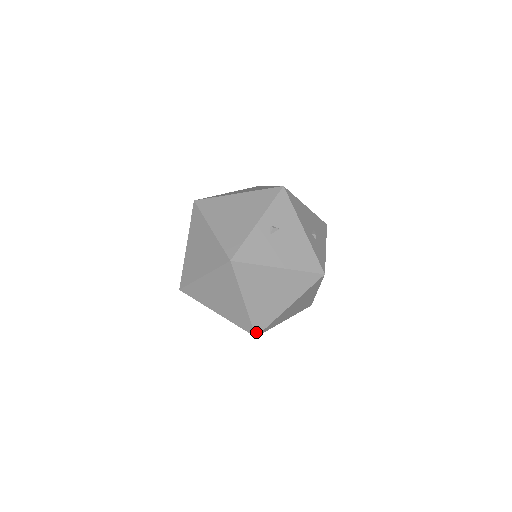
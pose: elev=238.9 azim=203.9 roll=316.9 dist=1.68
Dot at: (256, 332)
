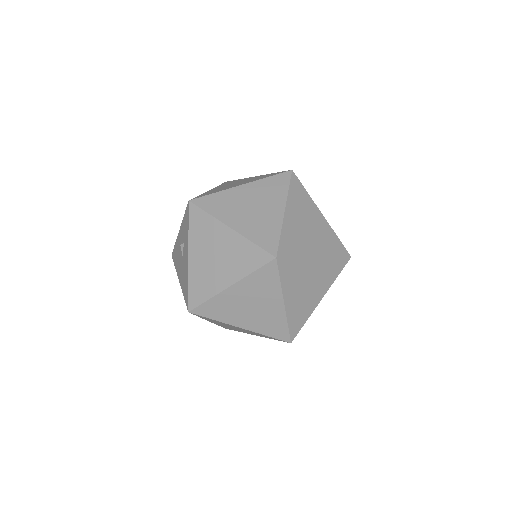
Dot at: occluded
